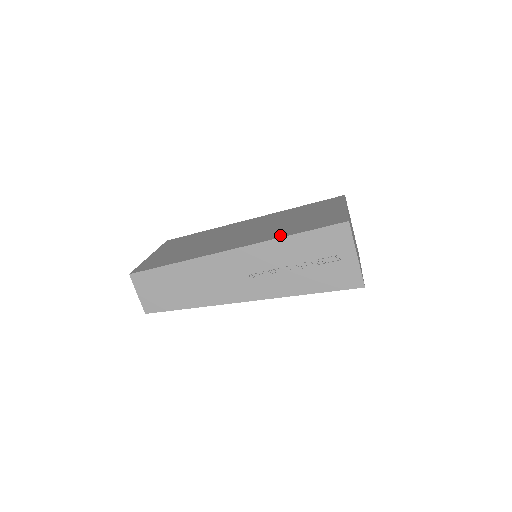
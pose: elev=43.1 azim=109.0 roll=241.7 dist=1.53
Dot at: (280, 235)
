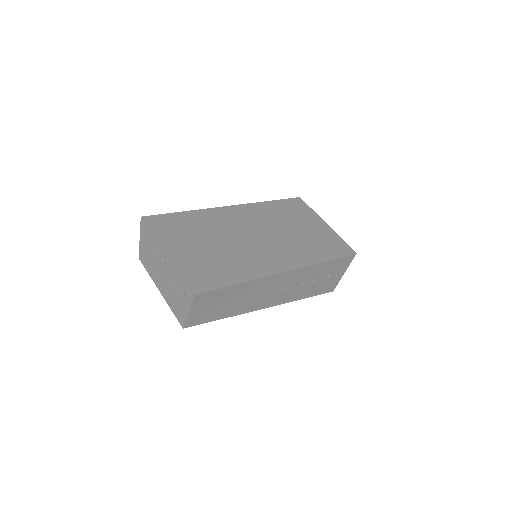
Dot at: (315, 258)
